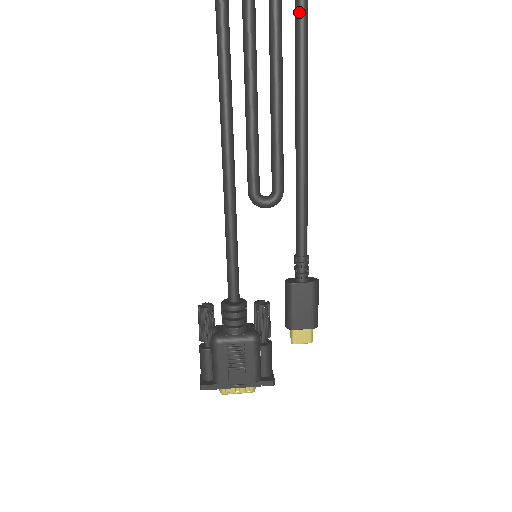
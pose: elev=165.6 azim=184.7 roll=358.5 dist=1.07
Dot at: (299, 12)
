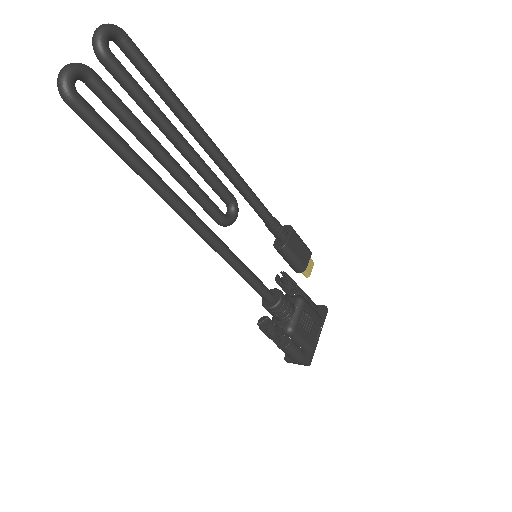
Dot at: (132, 51)
